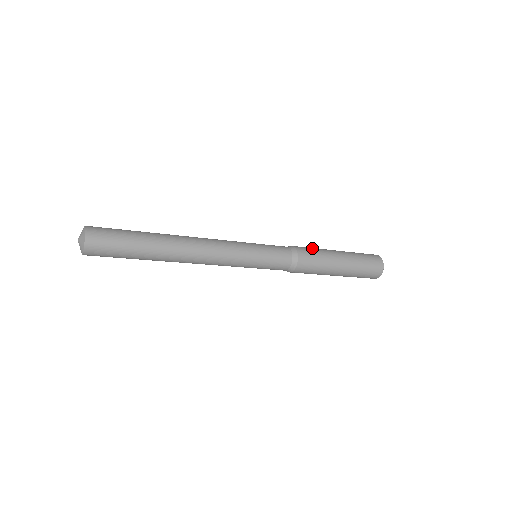
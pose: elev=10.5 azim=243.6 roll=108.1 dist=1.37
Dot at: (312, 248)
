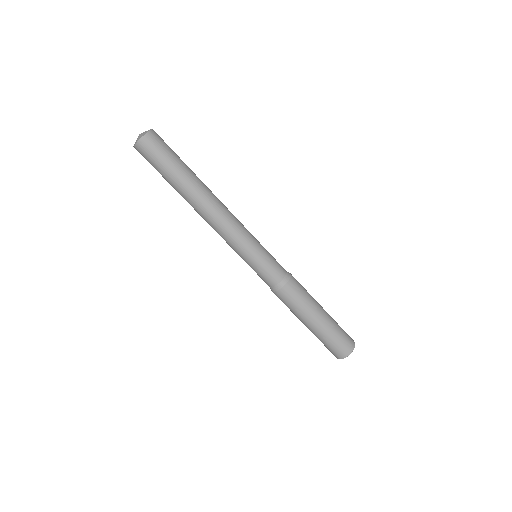
Dot at: occluded
